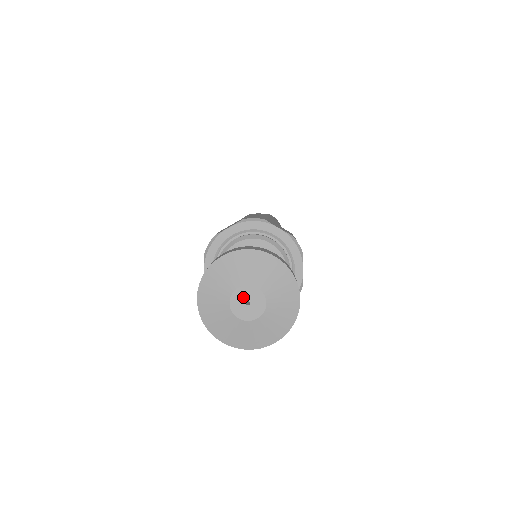
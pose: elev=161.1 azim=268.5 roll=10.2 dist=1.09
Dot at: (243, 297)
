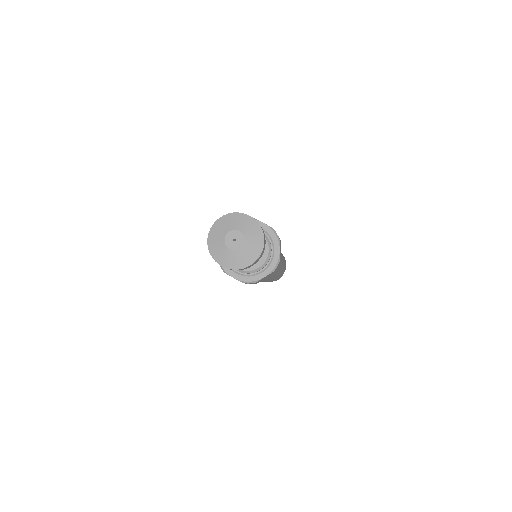
Dot at: (232, 237)
